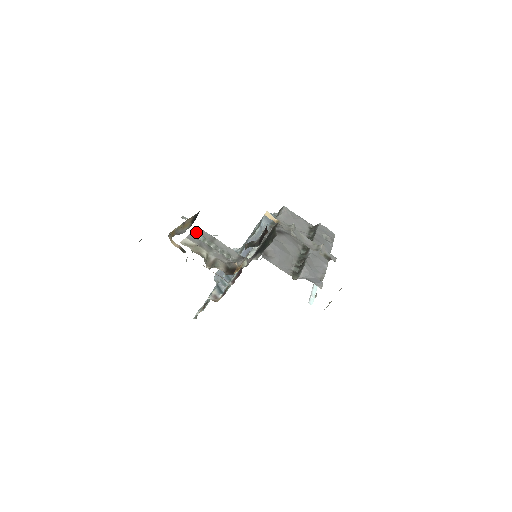
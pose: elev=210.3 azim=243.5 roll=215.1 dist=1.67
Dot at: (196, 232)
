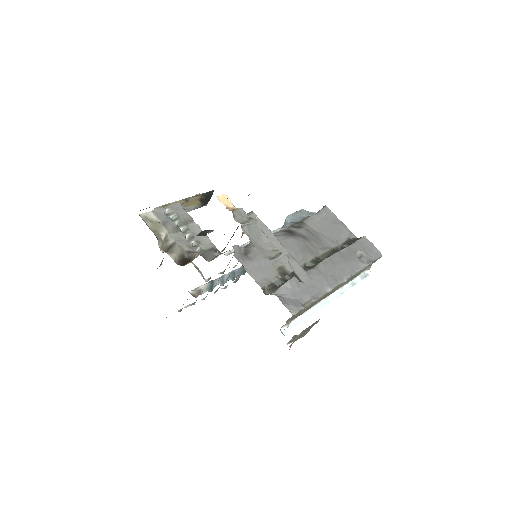
Dot at: (171, 208)
